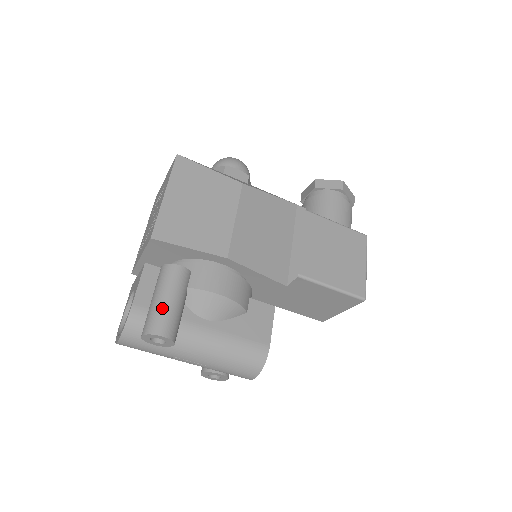
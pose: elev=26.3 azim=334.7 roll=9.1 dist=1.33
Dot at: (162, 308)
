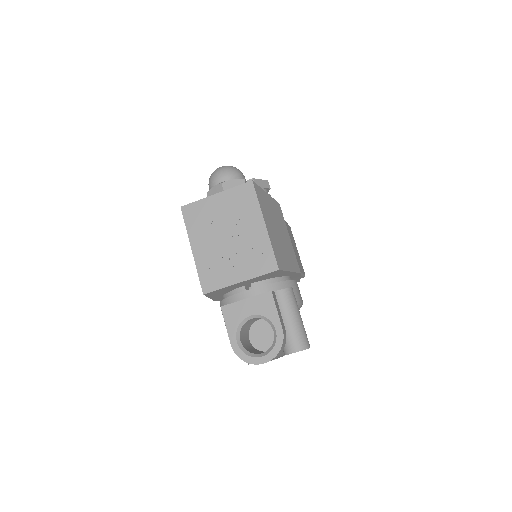
Dot at: (302, 326)
